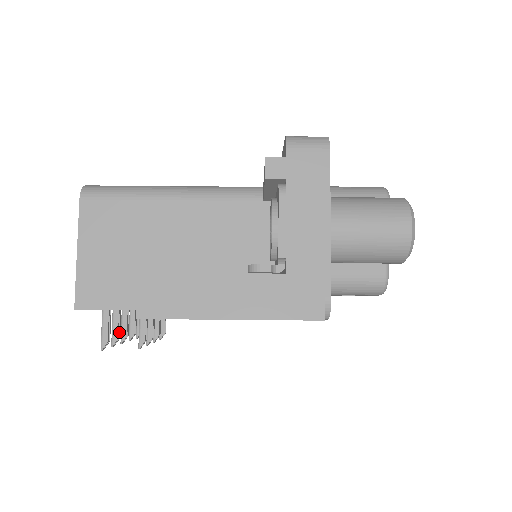
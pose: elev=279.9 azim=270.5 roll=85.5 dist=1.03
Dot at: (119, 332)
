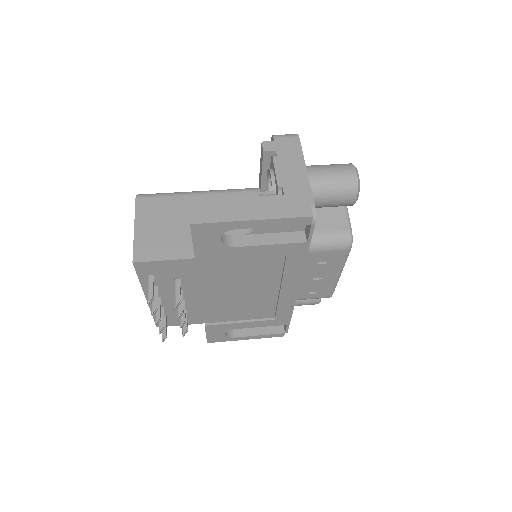
Dot at: (157, 305)
